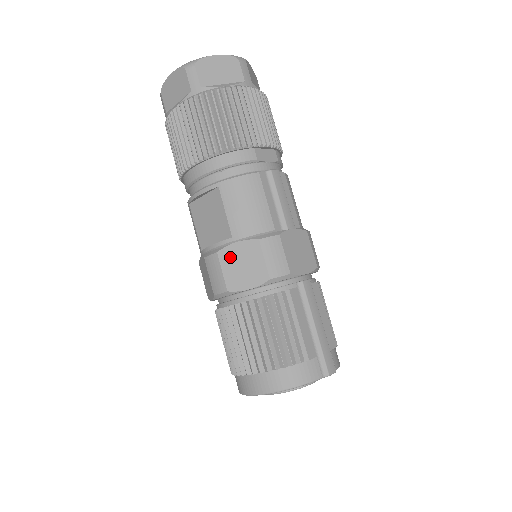
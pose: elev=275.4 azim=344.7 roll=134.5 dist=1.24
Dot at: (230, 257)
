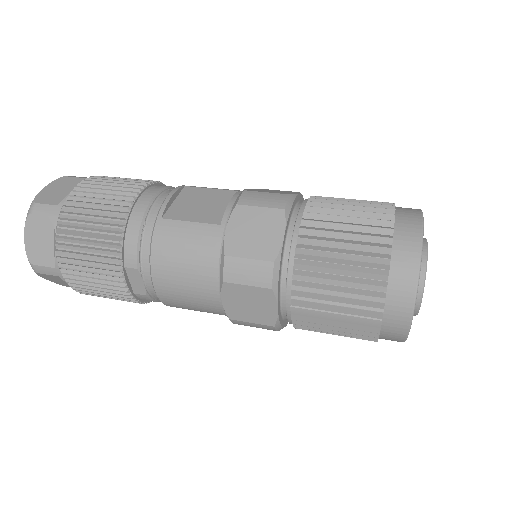
Dot at: (257, 190)
